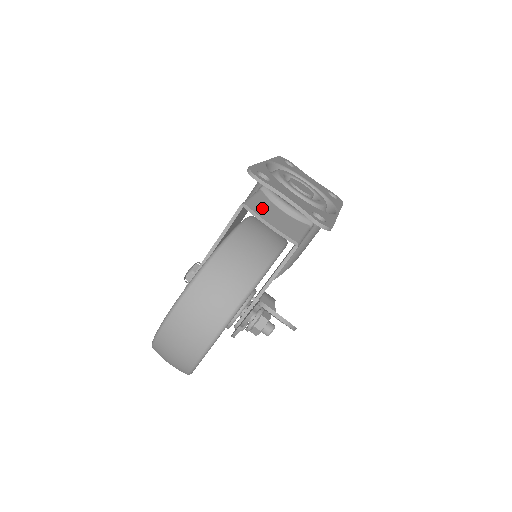
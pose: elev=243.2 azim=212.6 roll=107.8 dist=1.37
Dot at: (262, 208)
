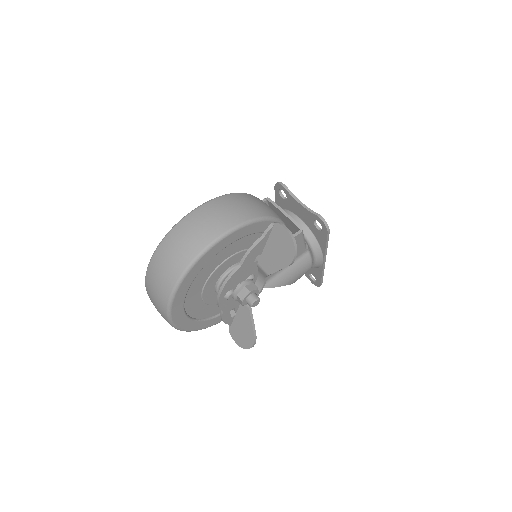
Dot at: occluded
